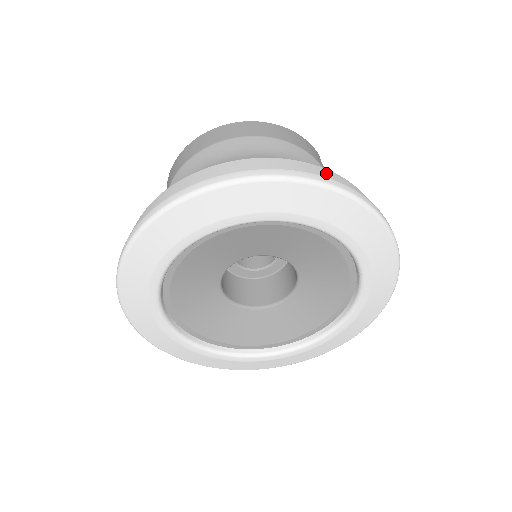
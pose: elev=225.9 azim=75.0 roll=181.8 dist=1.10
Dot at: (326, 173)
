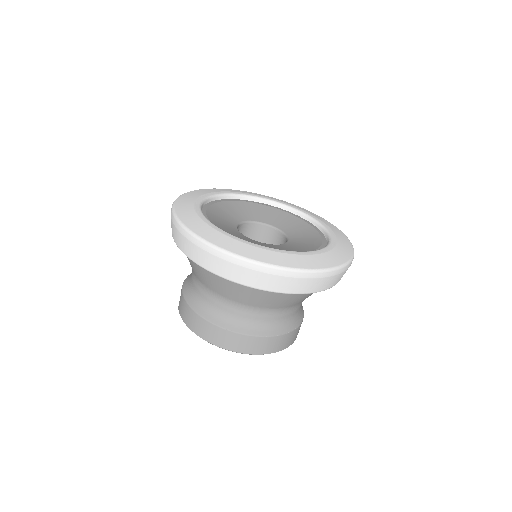
Dot at: occluded
